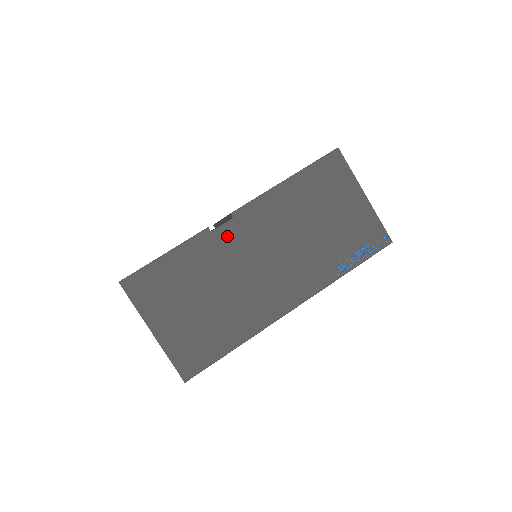
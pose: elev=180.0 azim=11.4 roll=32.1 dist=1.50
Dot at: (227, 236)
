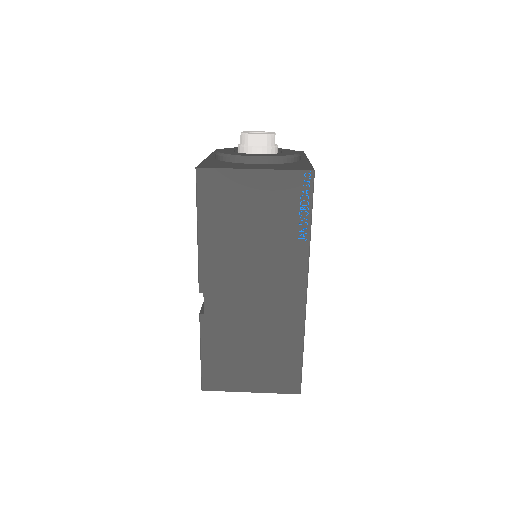
Dot at: (215, 305)
